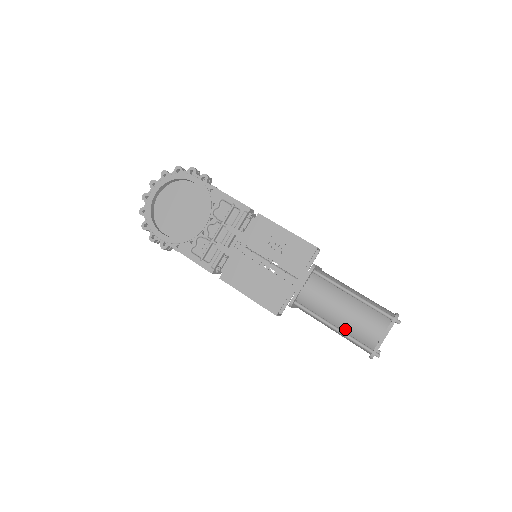
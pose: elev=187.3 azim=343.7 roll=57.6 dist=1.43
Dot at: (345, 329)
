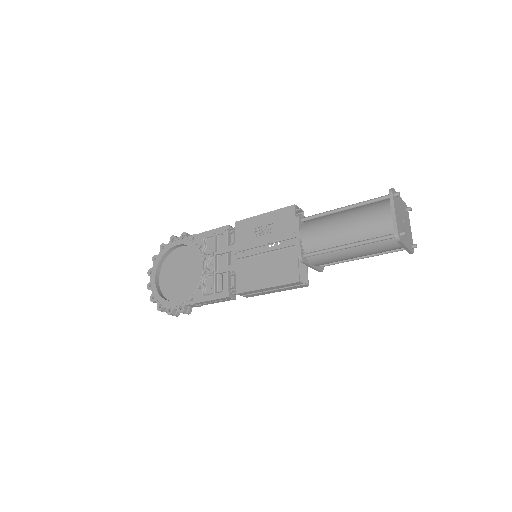
Dot at: (359, 239)
